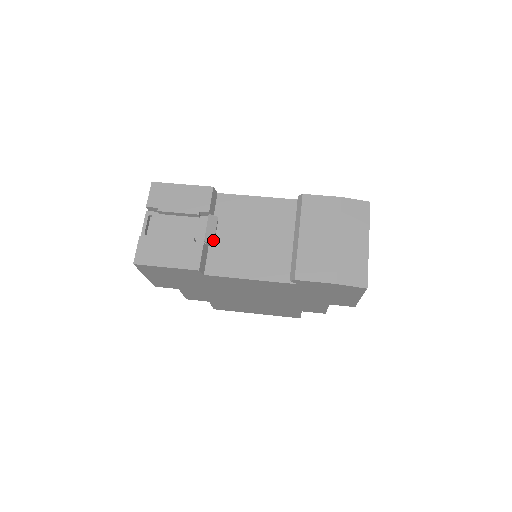
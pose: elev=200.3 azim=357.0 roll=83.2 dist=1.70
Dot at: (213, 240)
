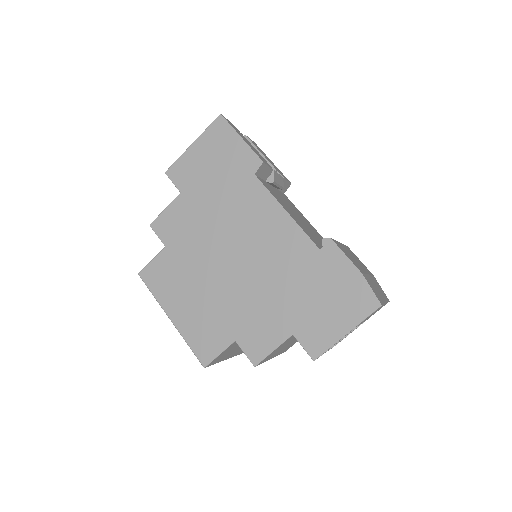
Dot at: (276, 181)
